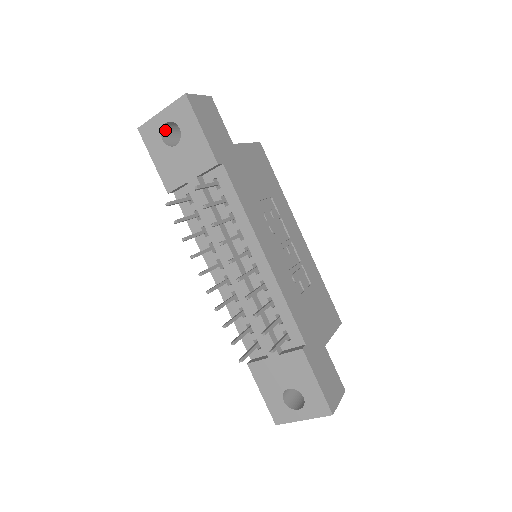
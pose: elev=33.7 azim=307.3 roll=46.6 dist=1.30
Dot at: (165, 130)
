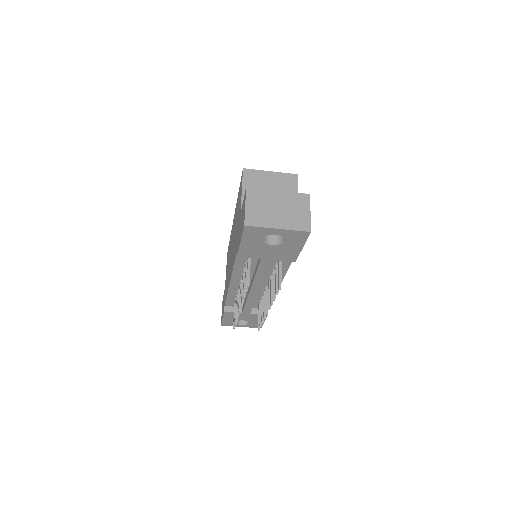
Dot at: occluded
